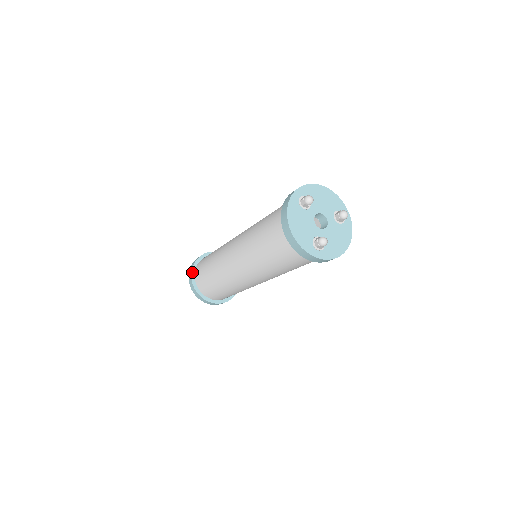
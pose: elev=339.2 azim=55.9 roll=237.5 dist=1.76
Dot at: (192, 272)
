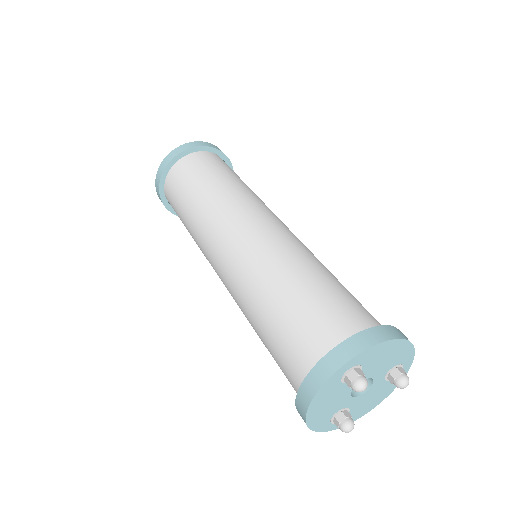
Dot at: (162, 177)
